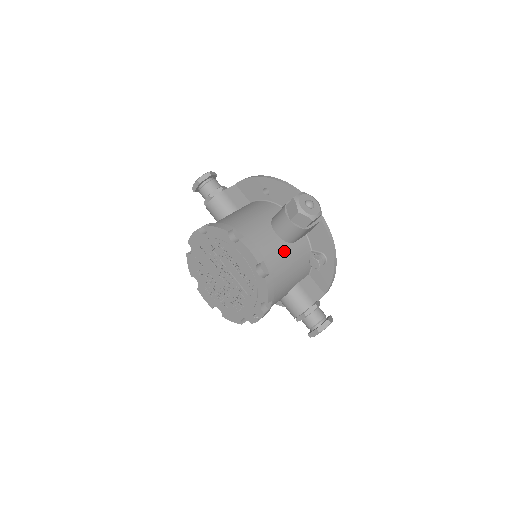
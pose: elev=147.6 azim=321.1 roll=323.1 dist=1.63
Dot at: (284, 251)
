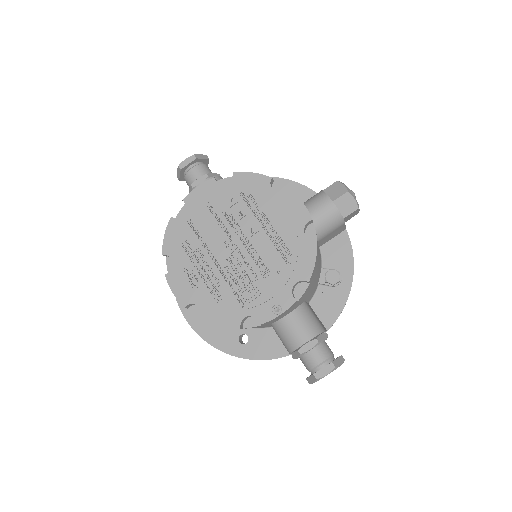
Dot at: occluded
